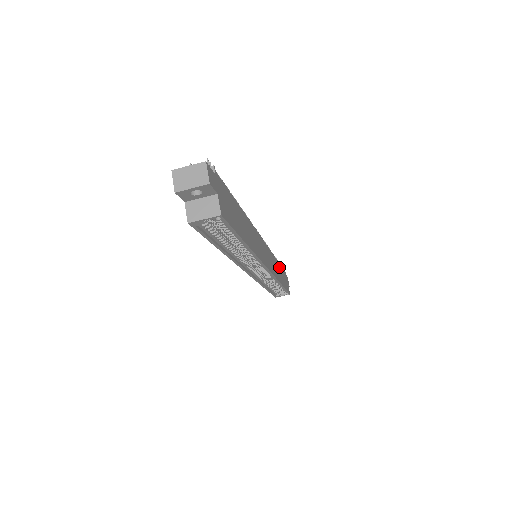
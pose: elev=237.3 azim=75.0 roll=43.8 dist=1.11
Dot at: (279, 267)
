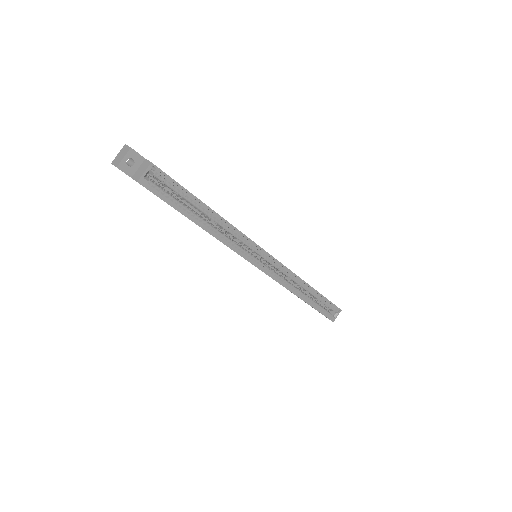
Dot at: occluded
